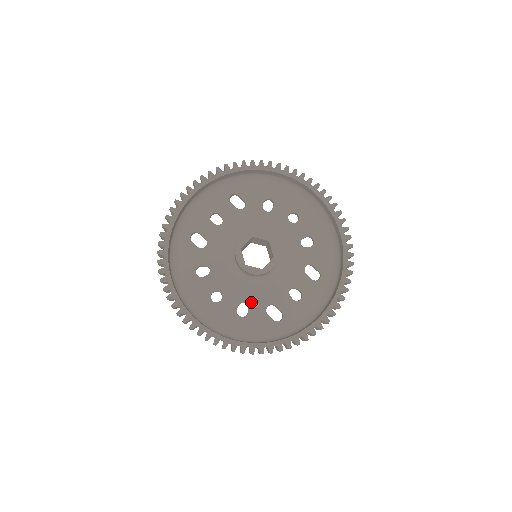
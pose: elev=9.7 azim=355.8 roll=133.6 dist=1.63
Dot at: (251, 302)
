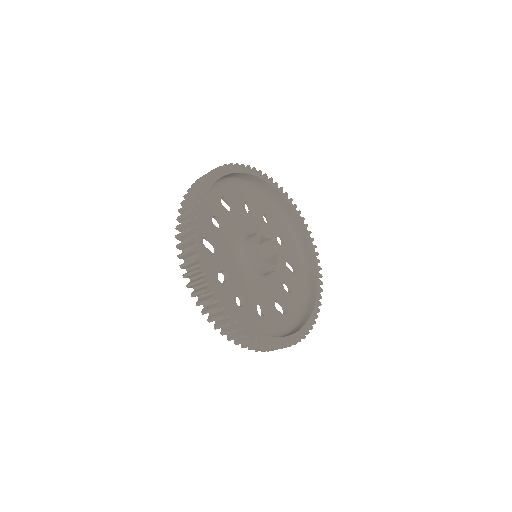
Dot at: (264, 301)
